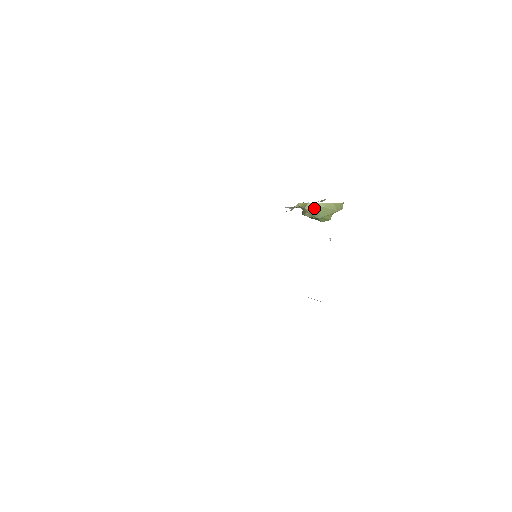
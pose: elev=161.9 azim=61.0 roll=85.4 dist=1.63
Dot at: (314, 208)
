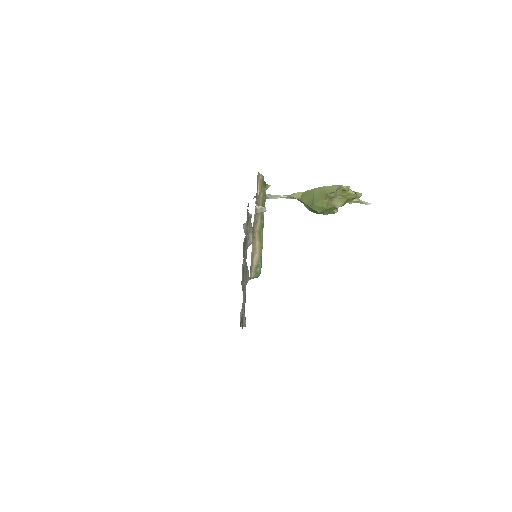
Dot at: (307, 196)
